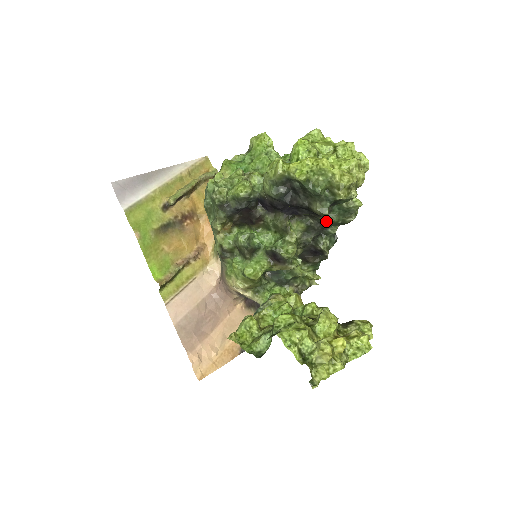
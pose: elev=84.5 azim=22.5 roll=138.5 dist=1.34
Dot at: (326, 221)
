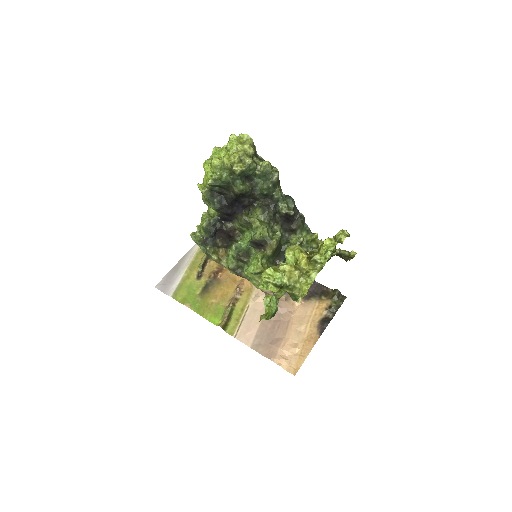
Dot at: (261, 193)
